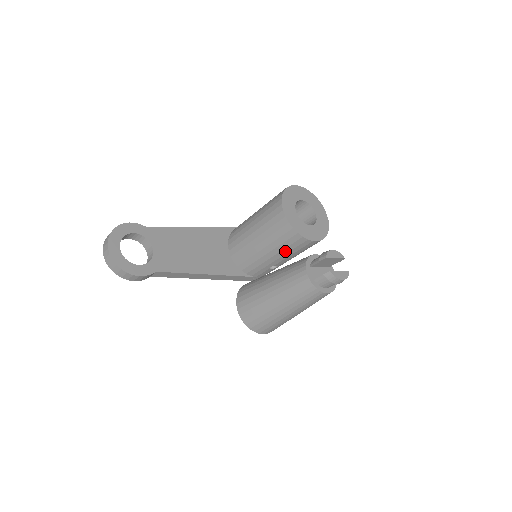
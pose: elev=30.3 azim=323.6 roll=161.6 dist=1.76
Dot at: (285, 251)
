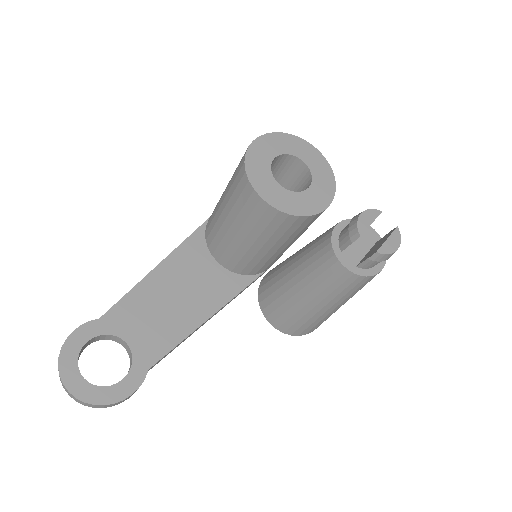
Dot at: (292, 237)
